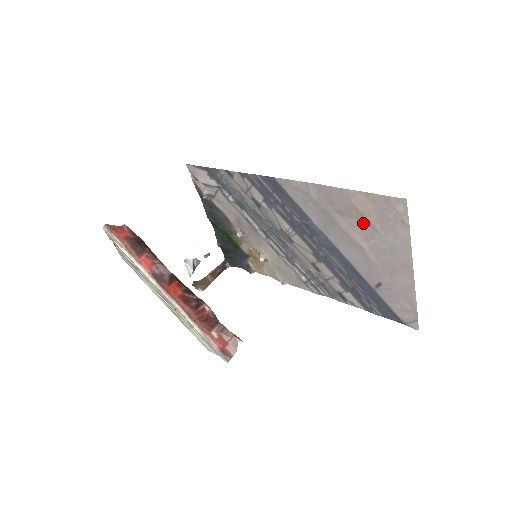
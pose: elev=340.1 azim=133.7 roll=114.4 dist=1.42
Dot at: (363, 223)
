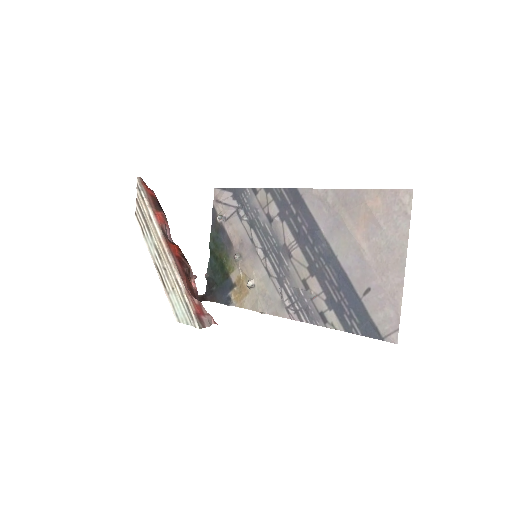
Dot at: (369, 221)
